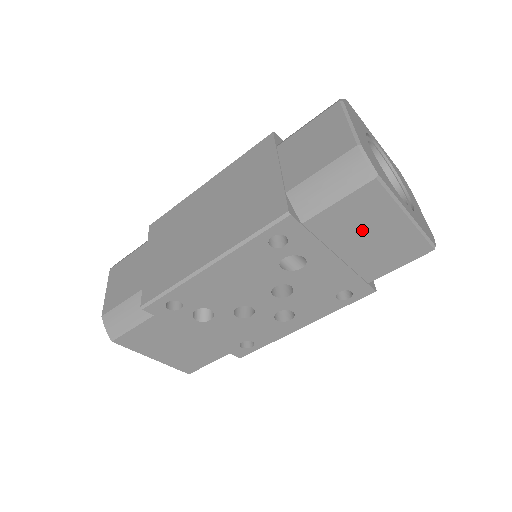
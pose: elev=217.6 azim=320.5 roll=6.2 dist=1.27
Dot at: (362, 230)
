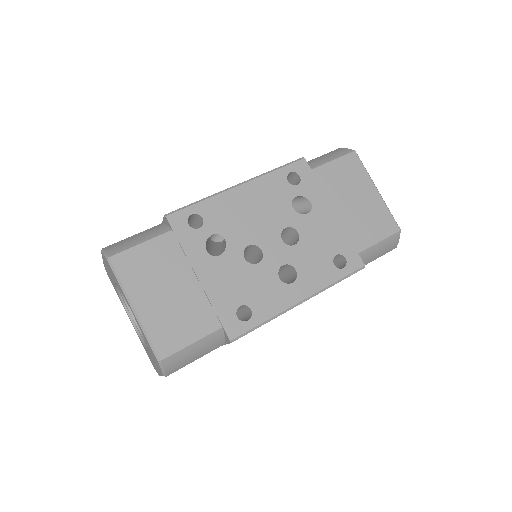
Dot at: (349, 191)
